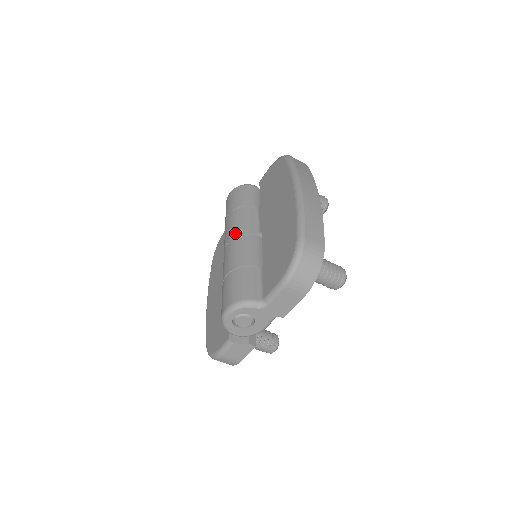
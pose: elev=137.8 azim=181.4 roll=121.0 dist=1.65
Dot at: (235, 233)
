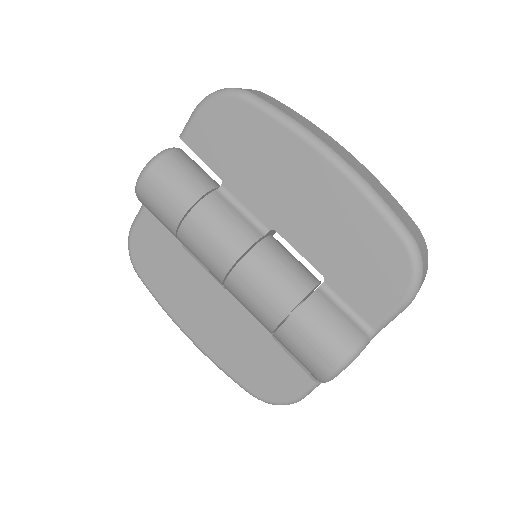
Dot at: (236, 250)
